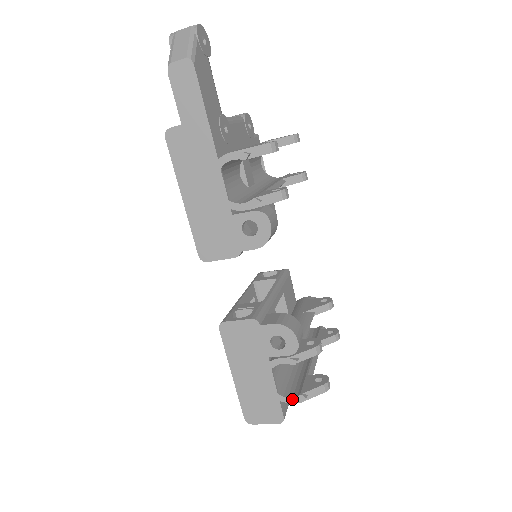
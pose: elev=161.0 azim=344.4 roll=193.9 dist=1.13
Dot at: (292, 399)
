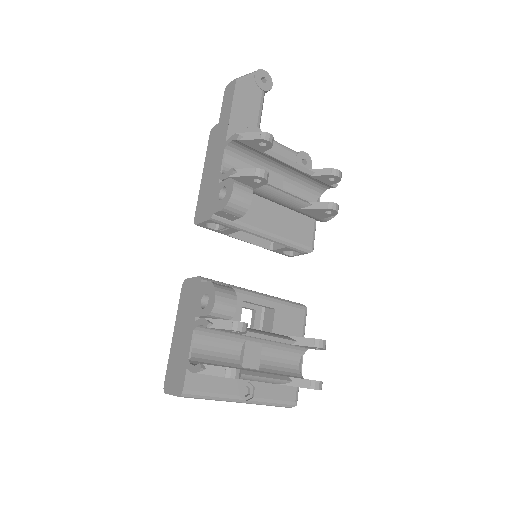
Dot at: (194, 367)
